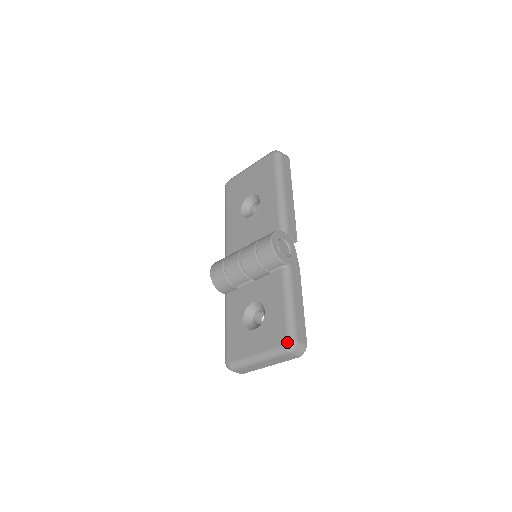
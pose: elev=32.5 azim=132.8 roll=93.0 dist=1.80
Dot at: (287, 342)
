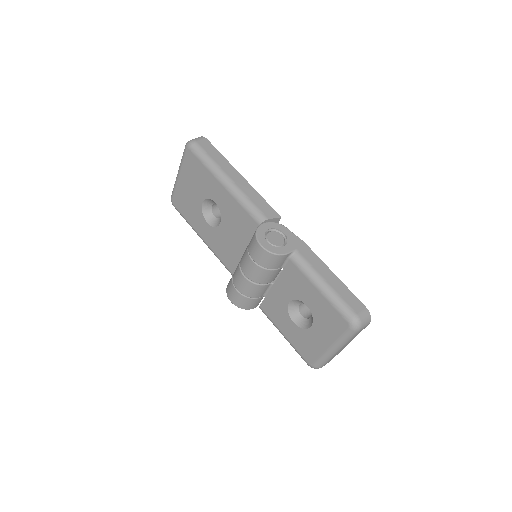
Dot at: (350, 324)
